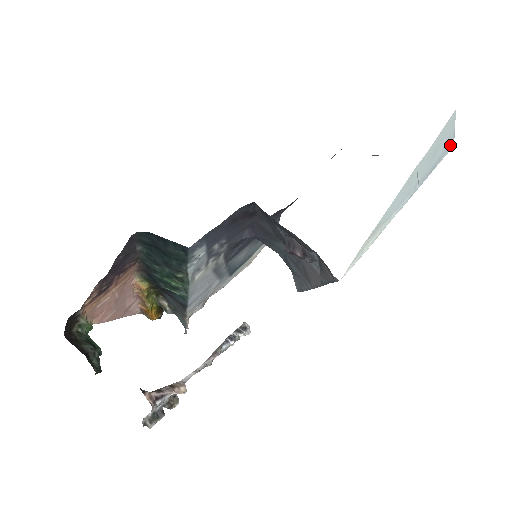
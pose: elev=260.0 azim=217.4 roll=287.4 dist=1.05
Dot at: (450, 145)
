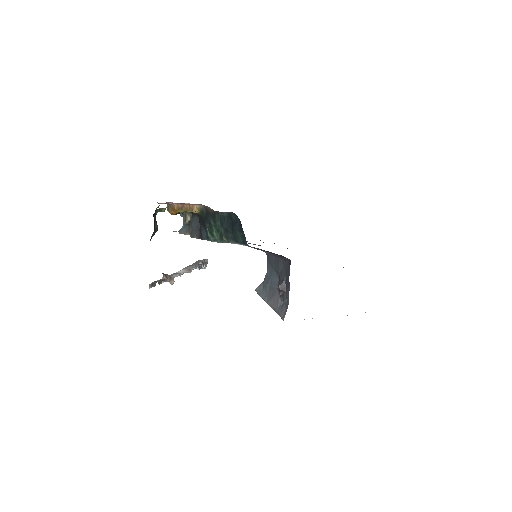
Dot at: occluded
